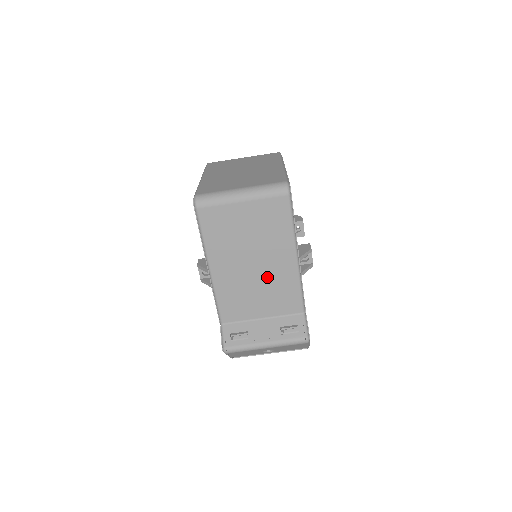
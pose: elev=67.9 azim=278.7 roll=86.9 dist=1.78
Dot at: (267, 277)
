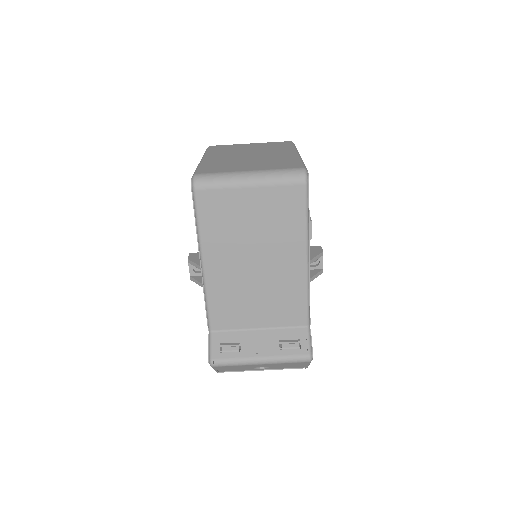
Dot at: (270, 280)
